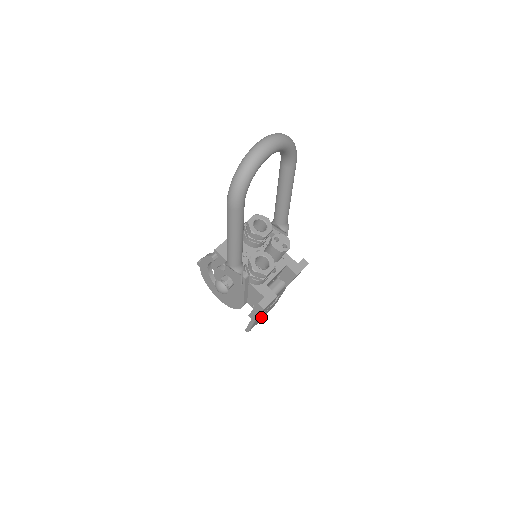
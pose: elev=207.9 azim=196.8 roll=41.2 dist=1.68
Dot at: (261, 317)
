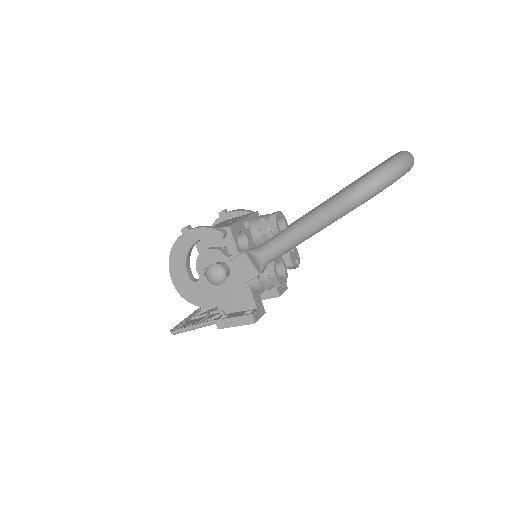
Dot at: occluded
